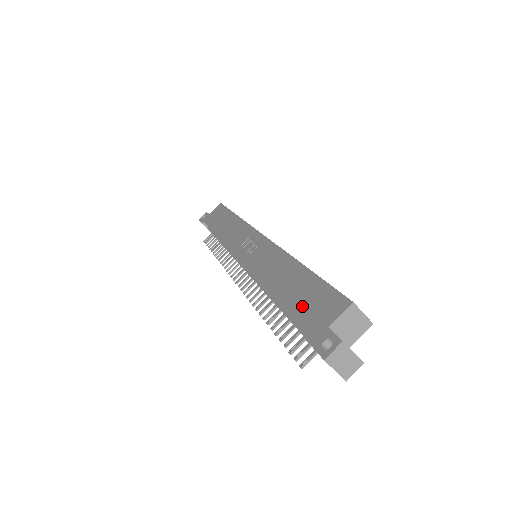
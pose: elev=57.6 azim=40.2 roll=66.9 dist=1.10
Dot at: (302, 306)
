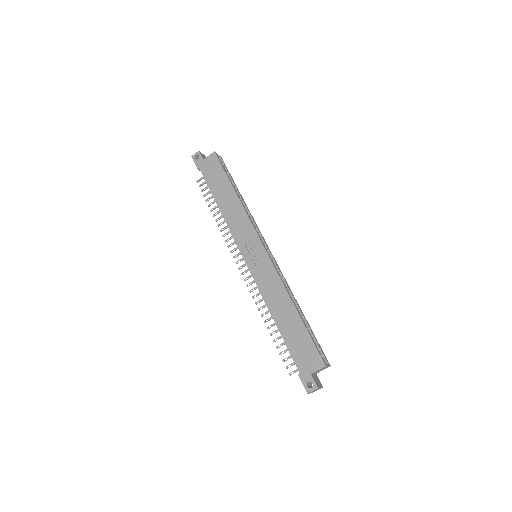
Dot at: (296, 348)
